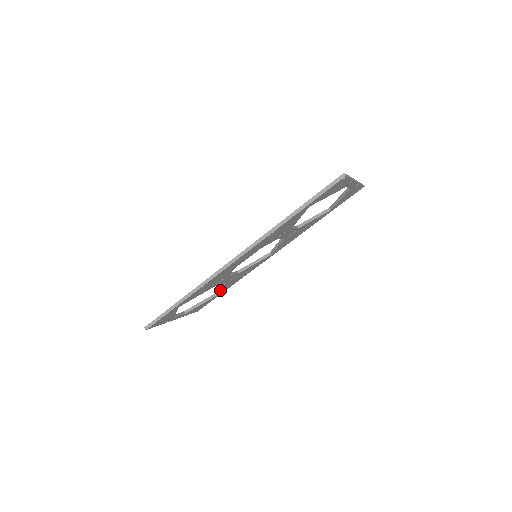
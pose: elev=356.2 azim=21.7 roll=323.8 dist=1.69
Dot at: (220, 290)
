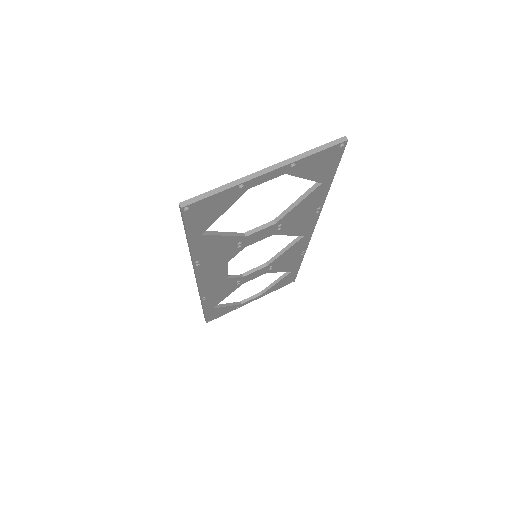
Dot at: (283, 271)
